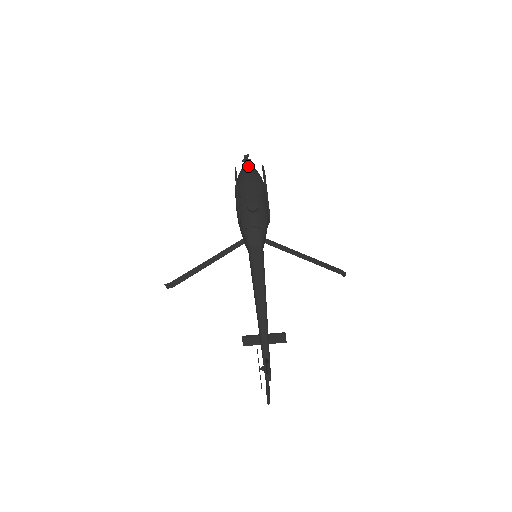
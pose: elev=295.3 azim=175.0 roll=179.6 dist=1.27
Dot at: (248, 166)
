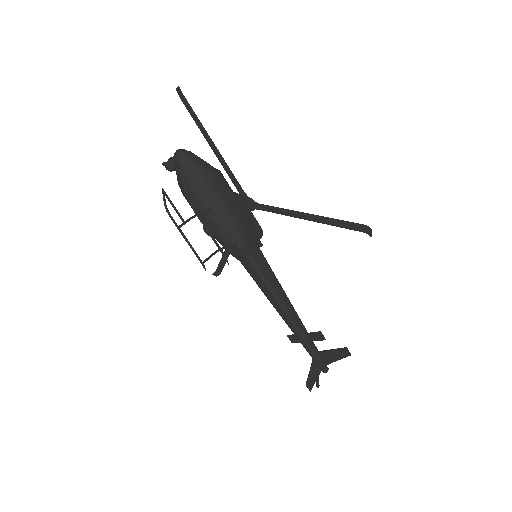
Dot at: (174, 170)
